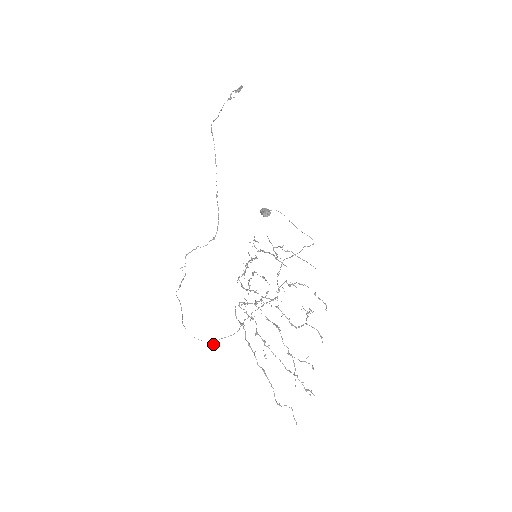
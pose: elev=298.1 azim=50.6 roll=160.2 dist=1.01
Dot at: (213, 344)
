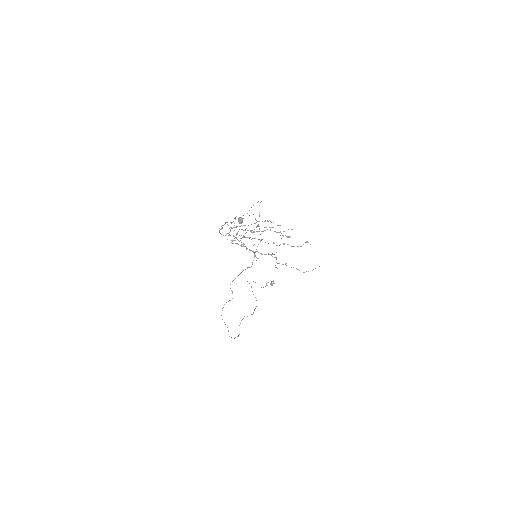
Dot at: occluded
